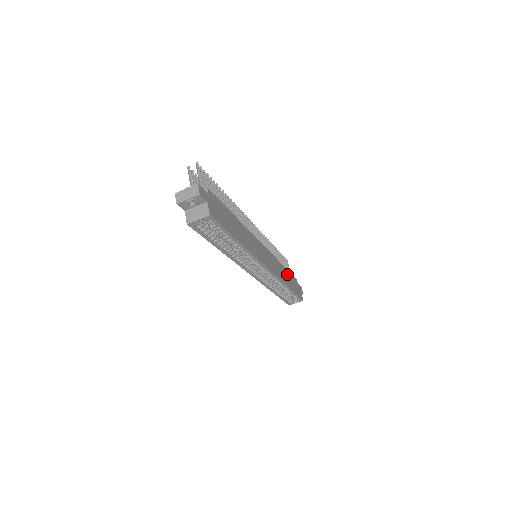
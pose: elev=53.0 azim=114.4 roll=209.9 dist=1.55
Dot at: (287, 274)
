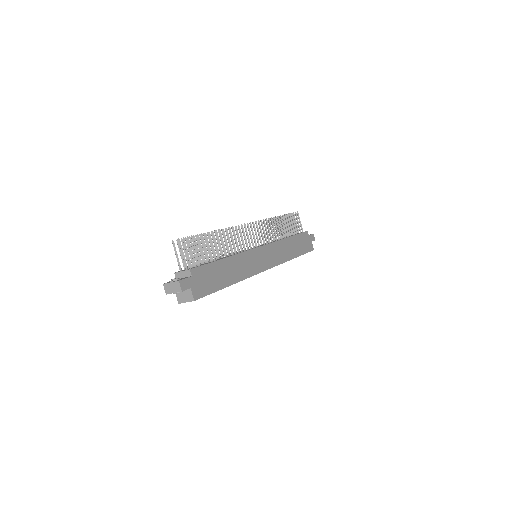
Dot at: (293, 242)
